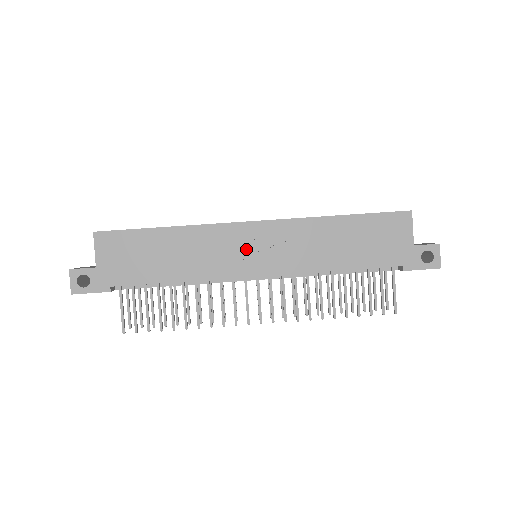
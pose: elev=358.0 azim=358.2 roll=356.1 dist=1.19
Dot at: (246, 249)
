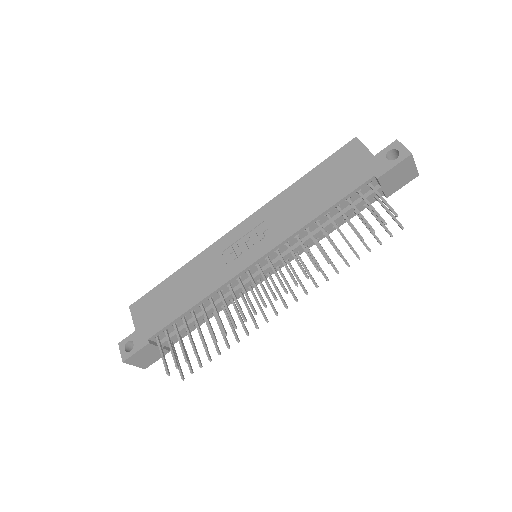
Dot at: (237, 249)
